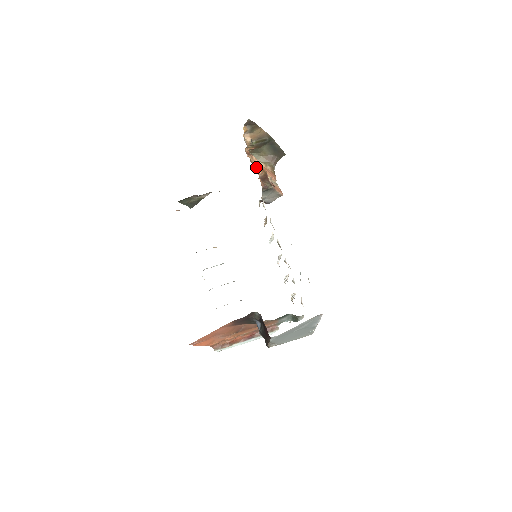
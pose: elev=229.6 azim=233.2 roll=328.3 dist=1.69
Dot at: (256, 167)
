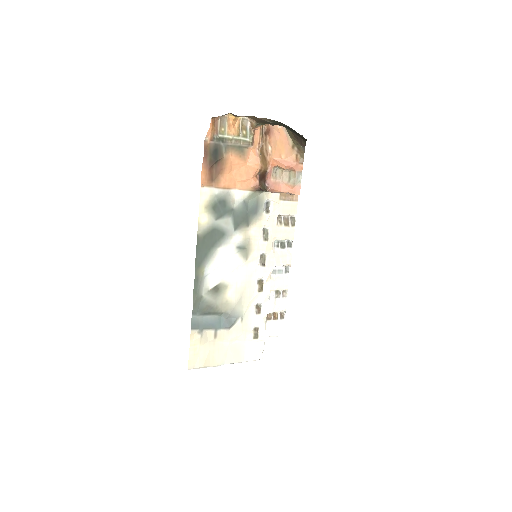
Dot at: (249, 165)
